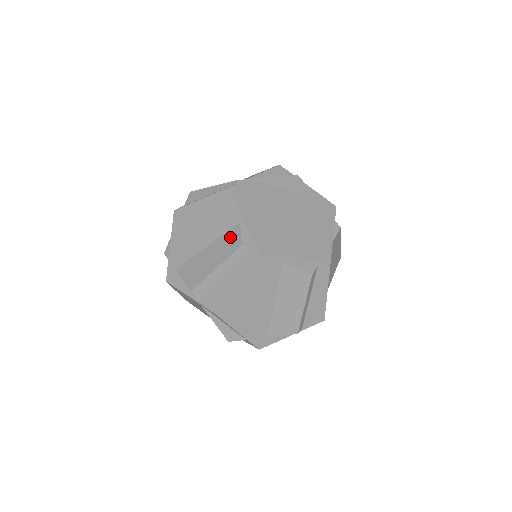
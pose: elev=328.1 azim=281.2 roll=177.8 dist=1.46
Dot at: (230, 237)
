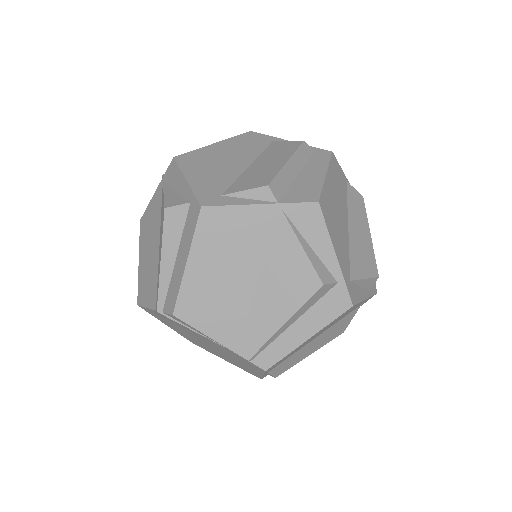
Dot at: occluded
